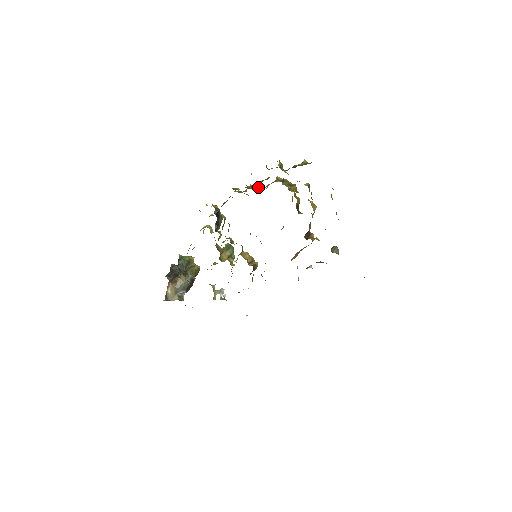
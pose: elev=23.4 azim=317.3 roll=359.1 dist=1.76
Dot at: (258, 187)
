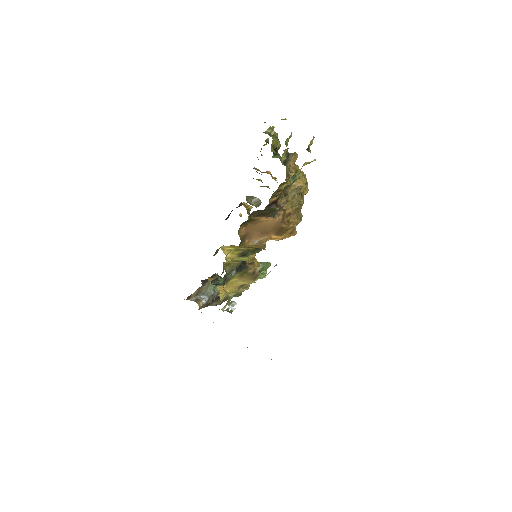
Dot at: occluded
